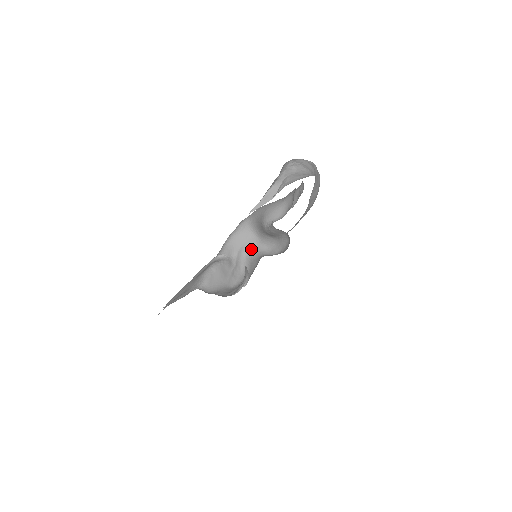
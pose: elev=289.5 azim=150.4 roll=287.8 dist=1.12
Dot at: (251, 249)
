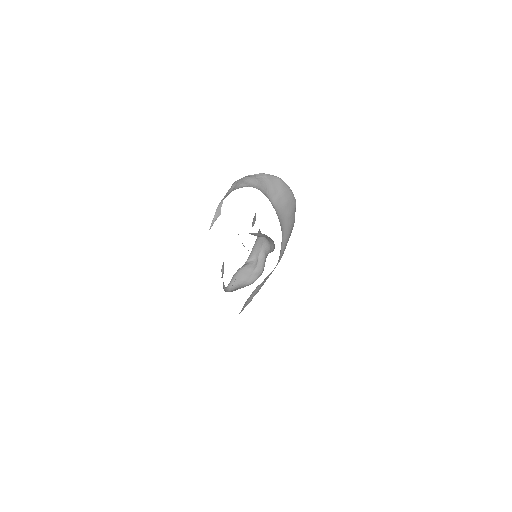
Dot at: (267, 251)
